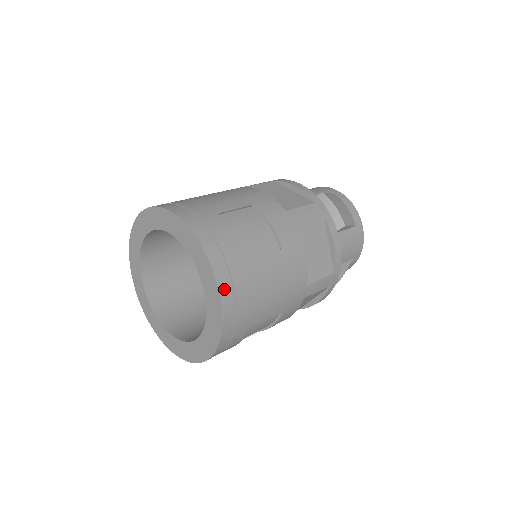
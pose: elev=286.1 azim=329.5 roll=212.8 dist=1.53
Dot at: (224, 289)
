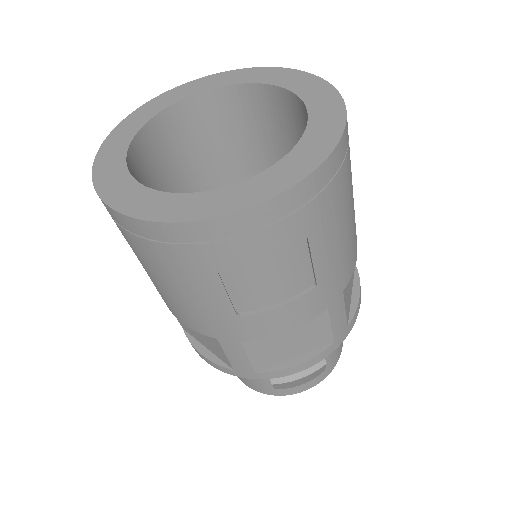
Dot at: (346, 133)
